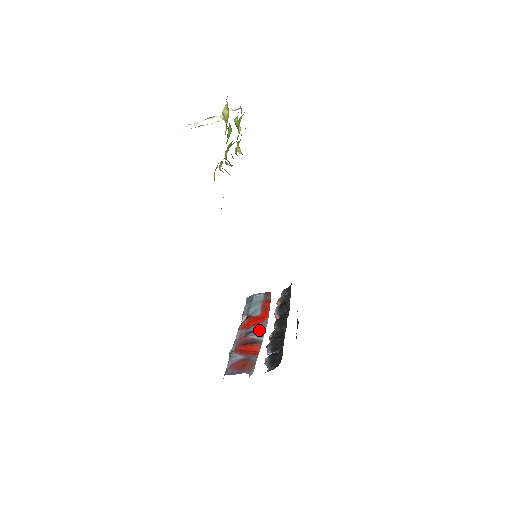
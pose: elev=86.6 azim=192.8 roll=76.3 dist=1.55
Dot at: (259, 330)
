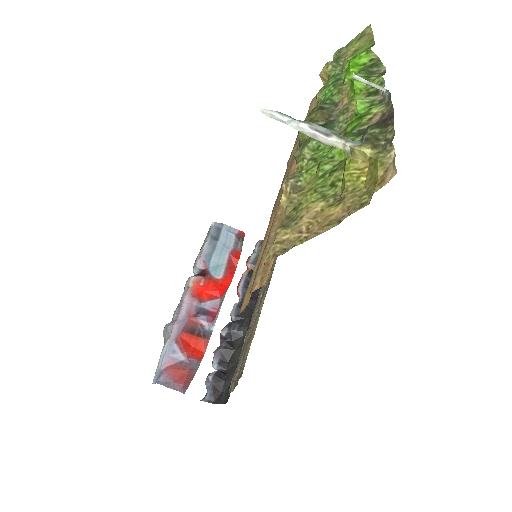
Dot at: (213, 313)
